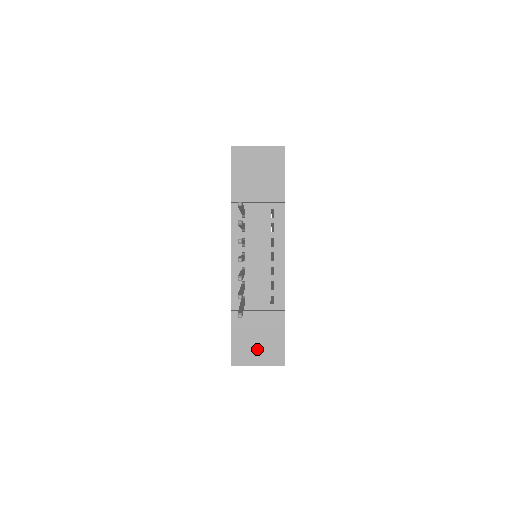
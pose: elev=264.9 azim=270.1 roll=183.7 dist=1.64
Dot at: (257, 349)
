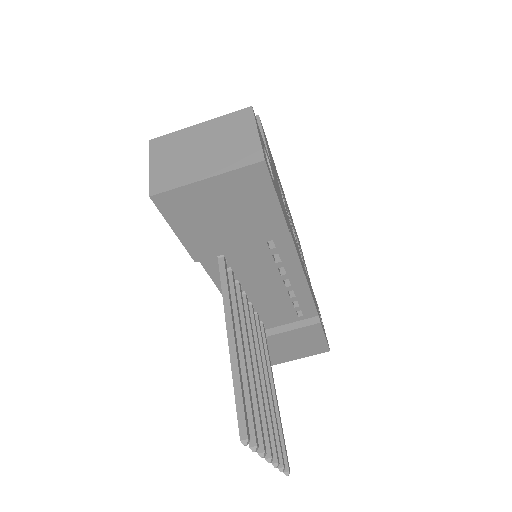
Dot at: (294, 352)
